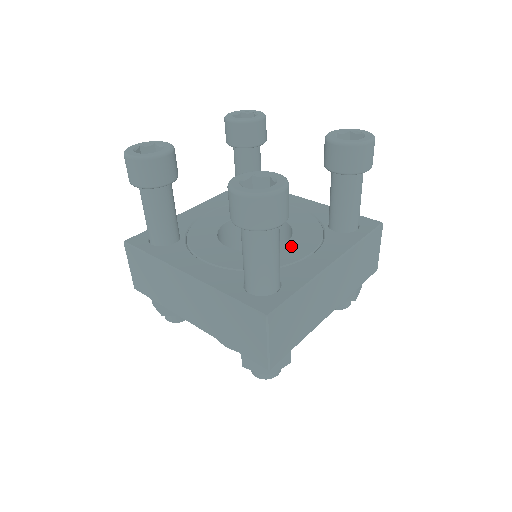
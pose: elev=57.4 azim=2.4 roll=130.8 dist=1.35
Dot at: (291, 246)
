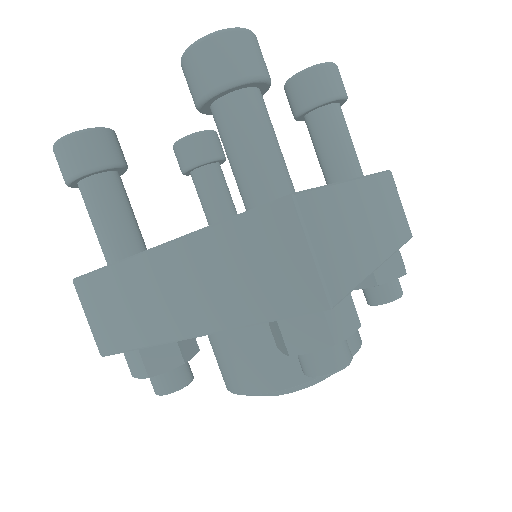
Dot at: occluded
